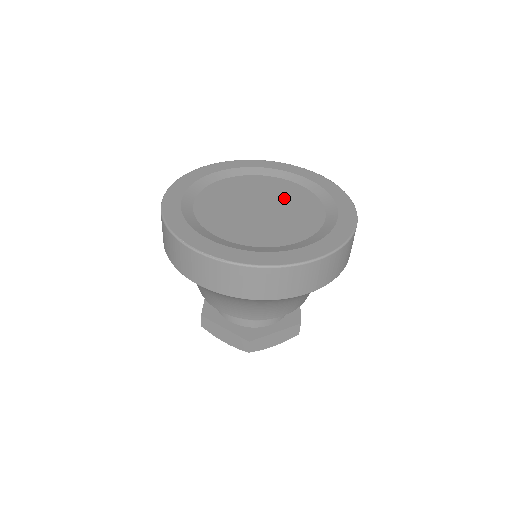
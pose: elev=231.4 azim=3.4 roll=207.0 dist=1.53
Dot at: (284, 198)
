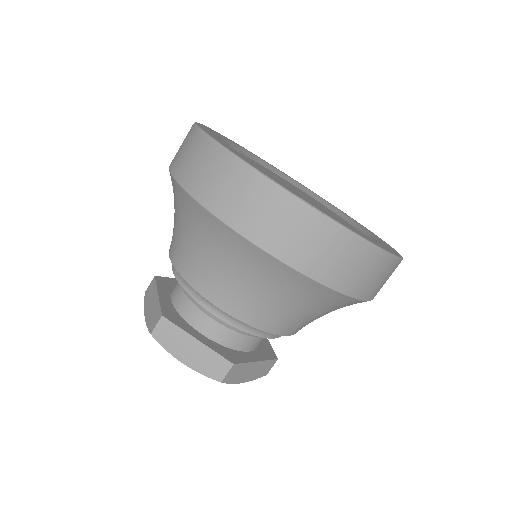
Dot at: (310, 198)
